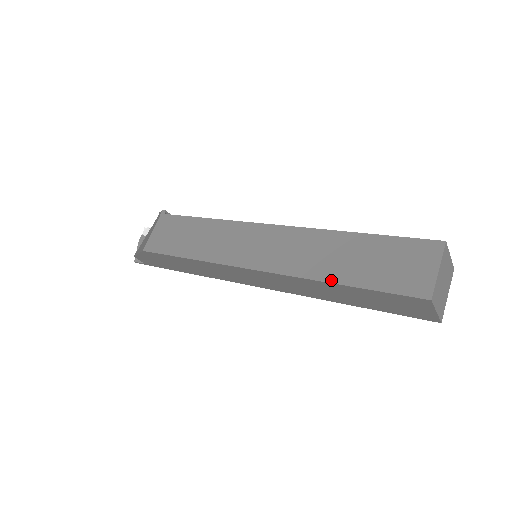
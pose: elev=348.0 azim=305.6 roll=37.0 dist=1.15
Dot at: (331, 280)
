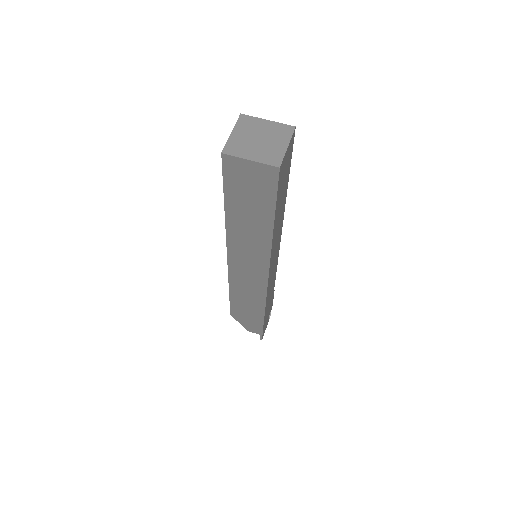
Dot at: (225, 212)
